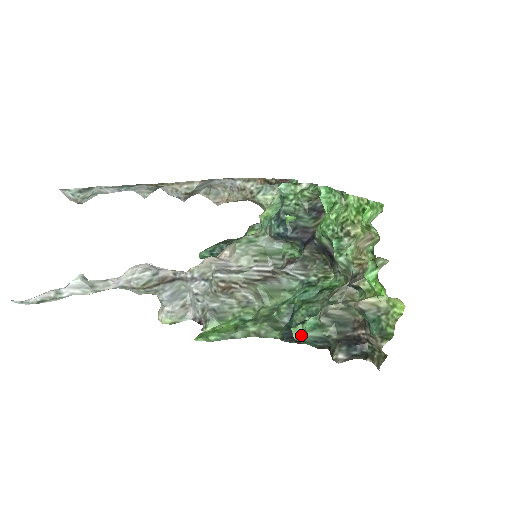
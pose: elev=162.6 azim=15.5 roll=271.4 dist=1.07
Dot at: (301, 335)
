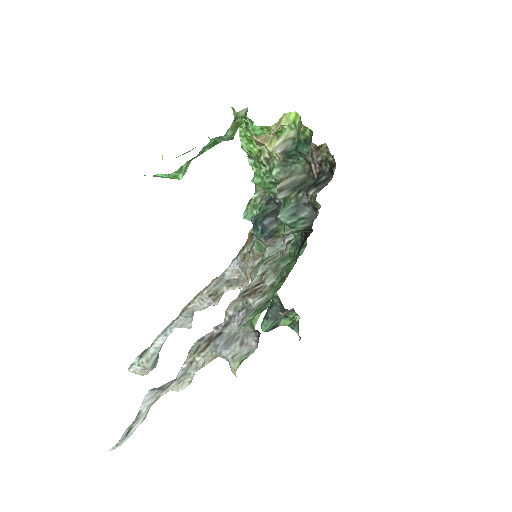
Dot at: (284, 225)
